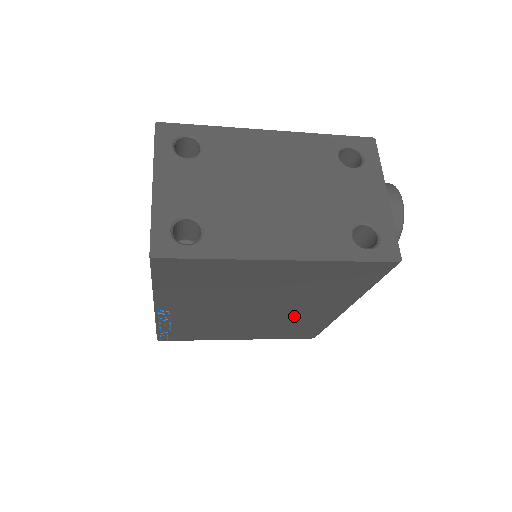
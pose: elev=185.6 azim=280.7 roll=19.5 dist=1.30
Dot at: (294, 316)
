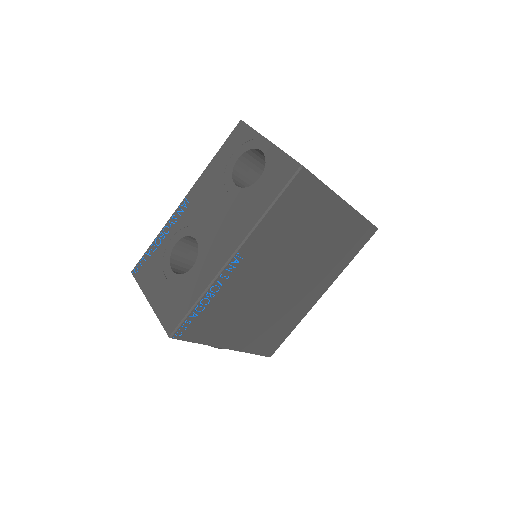
Dot at: (292, 301)
